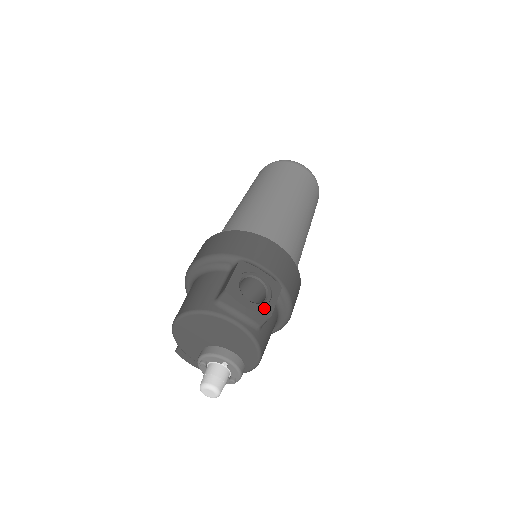
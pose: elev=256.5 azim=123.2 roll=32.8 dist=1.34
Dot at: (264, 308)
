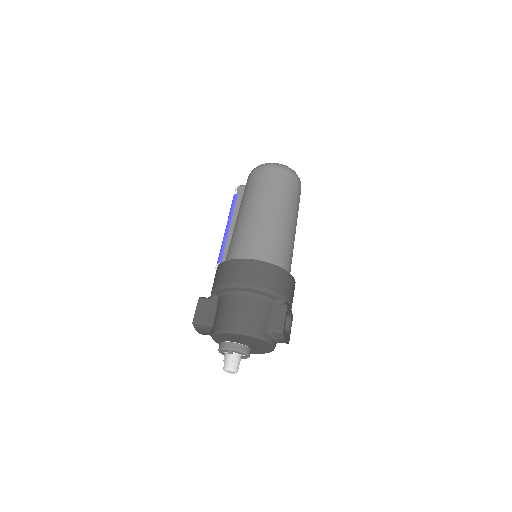
Dot at: (289, 338)
